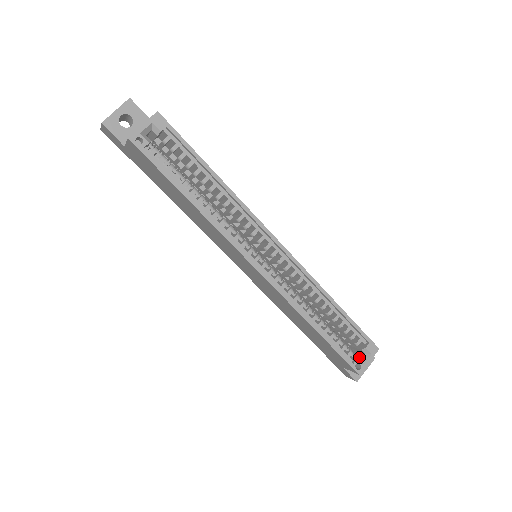
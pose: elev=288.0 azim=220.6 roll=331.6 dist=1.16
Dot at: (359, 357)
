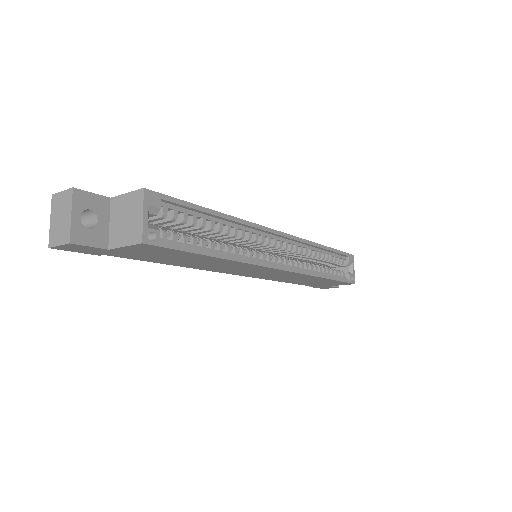
Dot at: (348, 272)
